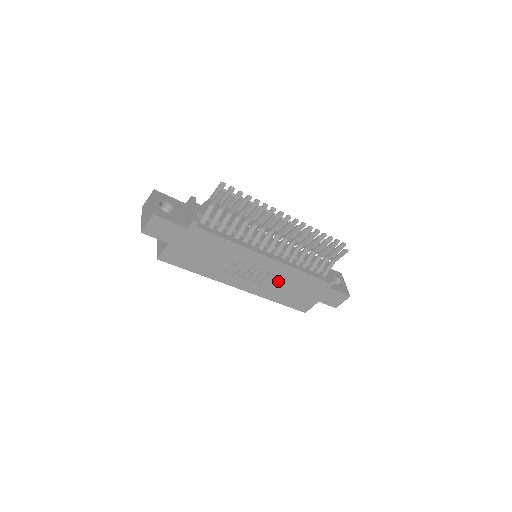
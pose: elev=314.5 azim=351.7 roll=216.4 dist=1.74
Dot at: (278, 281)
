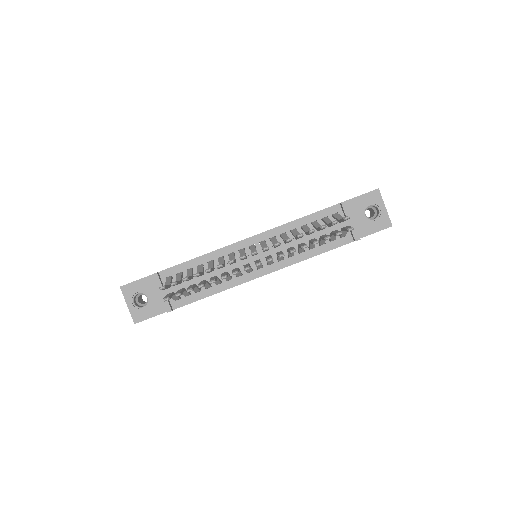
Dot at: occluded
